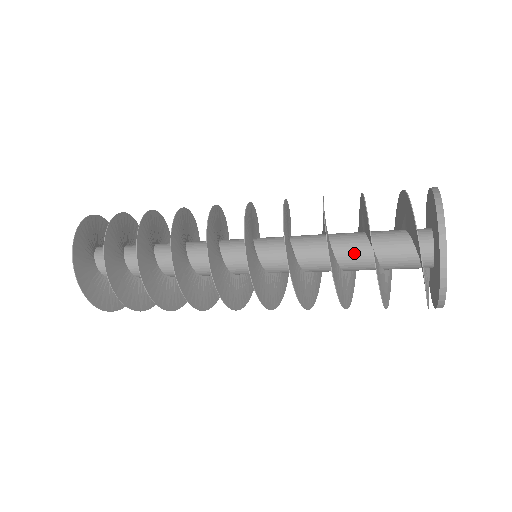
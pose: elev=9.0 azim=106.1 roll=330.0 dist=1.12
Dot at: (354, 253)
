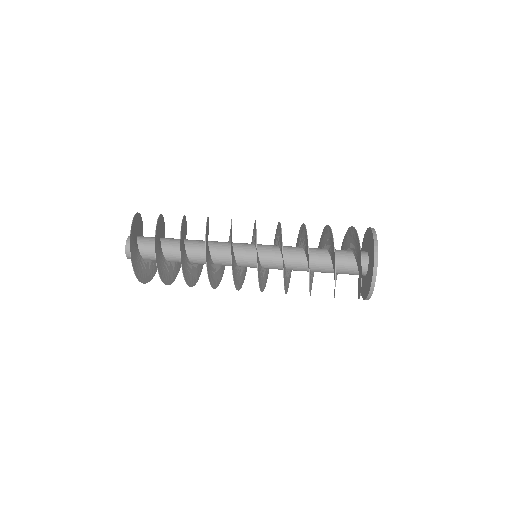
Dot at: (321, 266)
